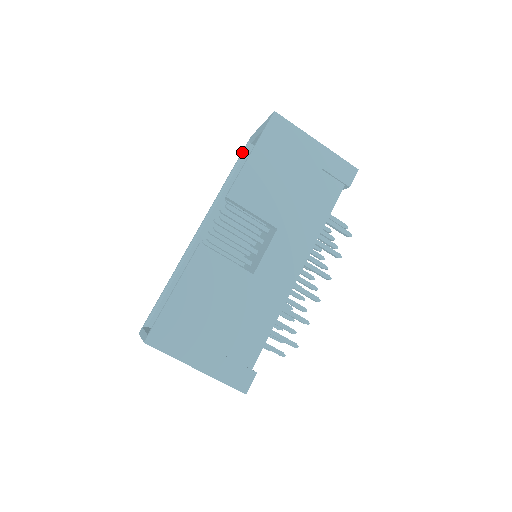
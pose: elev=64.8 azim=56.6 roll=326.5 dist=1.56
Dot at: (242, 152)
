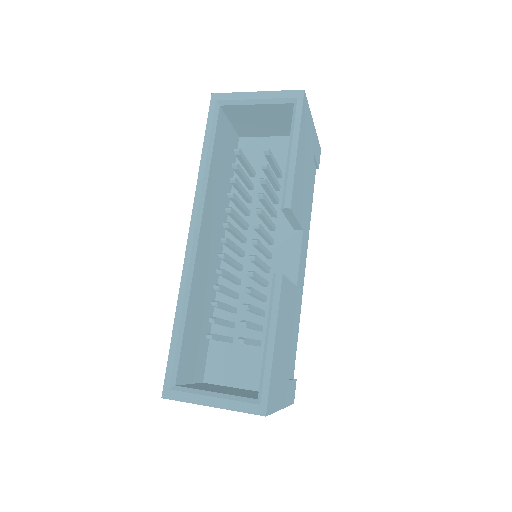
Dot at: (213, 118)
